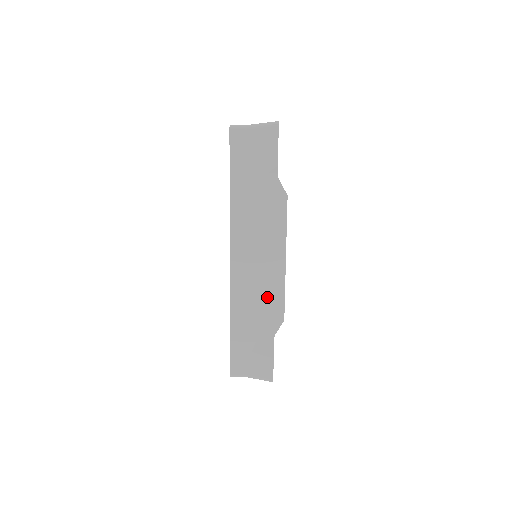
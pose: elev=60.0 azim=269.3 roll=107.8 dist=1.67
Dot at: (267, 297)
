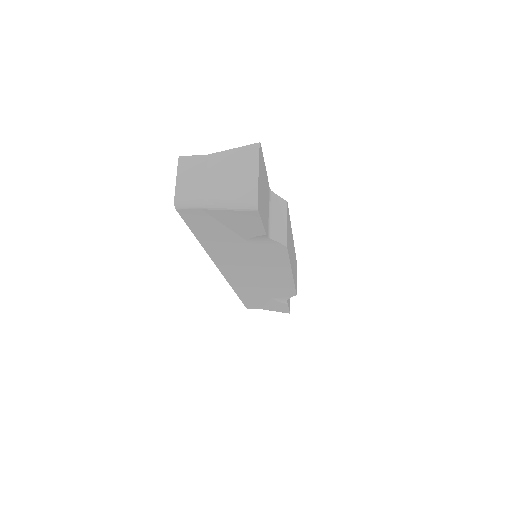
Dot at: (275, 288)
